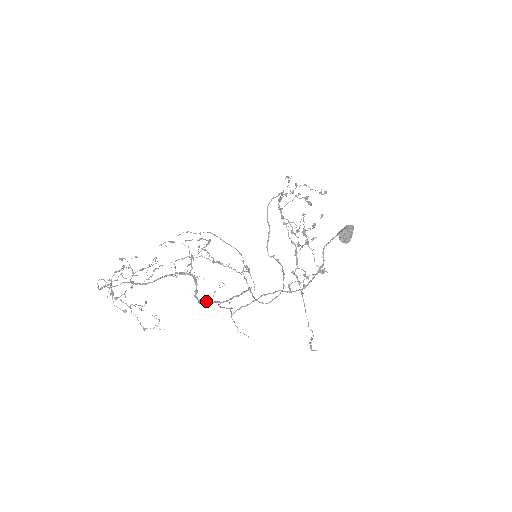
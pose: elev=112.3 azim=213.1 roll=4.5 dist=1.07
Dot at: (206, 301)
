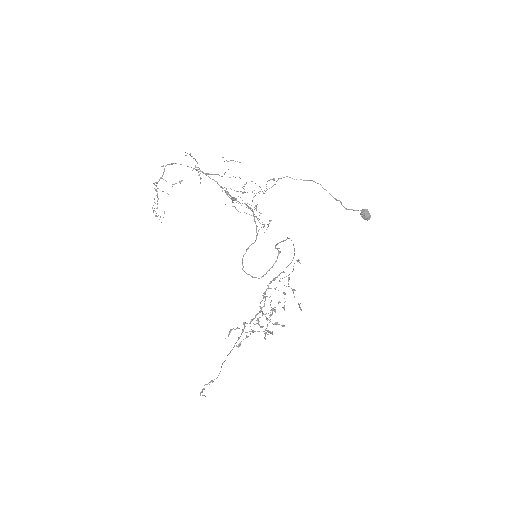
Dot at: (238, 201)
